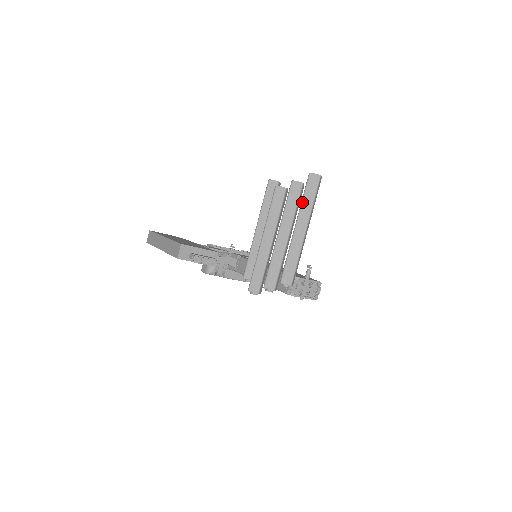
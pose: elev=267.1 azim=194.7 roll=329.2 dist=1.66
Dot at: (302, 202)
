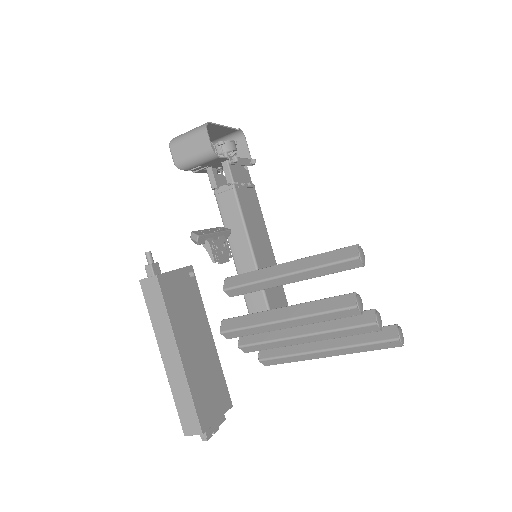
Dot at: (358, 346)
